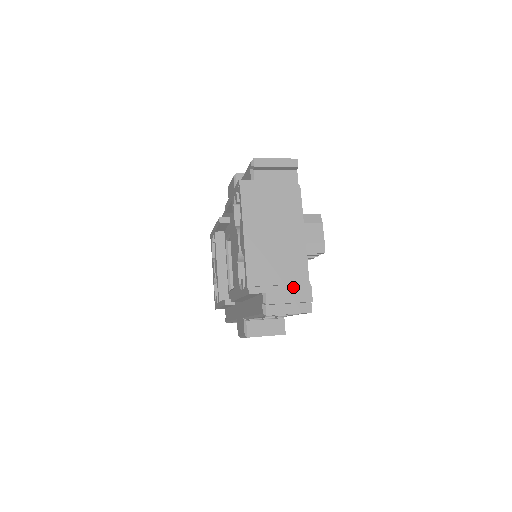
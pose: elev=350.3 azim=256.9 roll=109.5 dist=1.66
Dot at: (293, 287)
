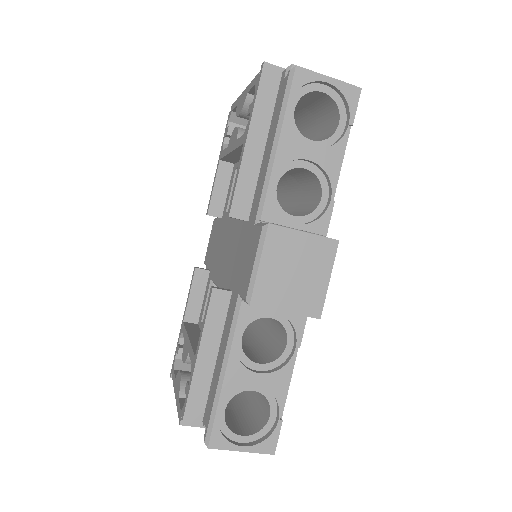
Dot at: occluded
